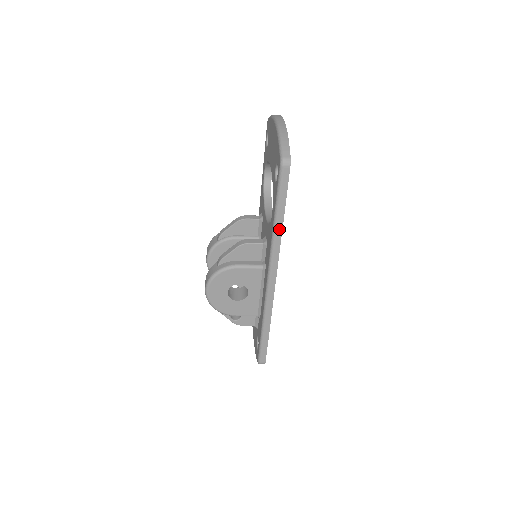
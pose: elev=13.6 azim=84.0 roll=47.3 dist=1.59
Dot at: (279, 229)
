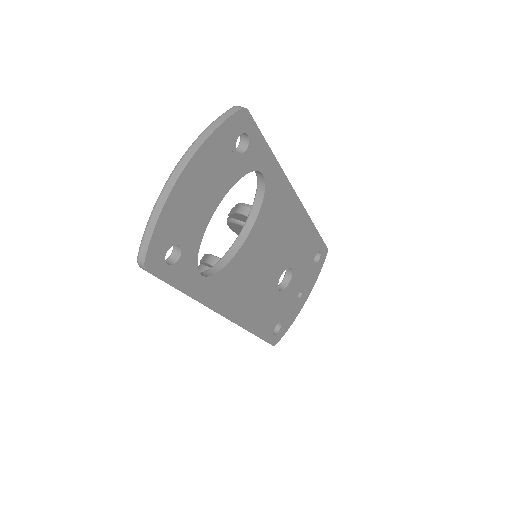
Dot at: (192, 298)
